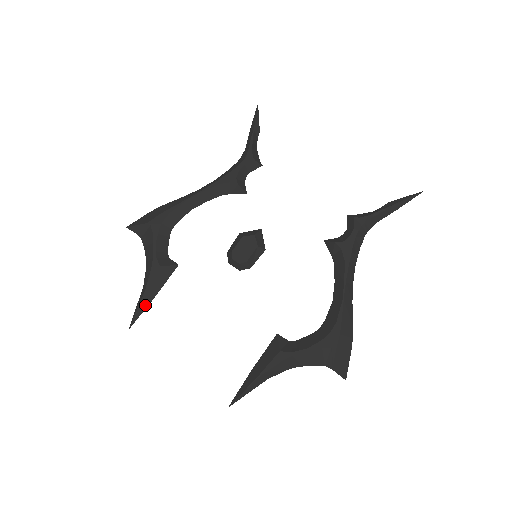
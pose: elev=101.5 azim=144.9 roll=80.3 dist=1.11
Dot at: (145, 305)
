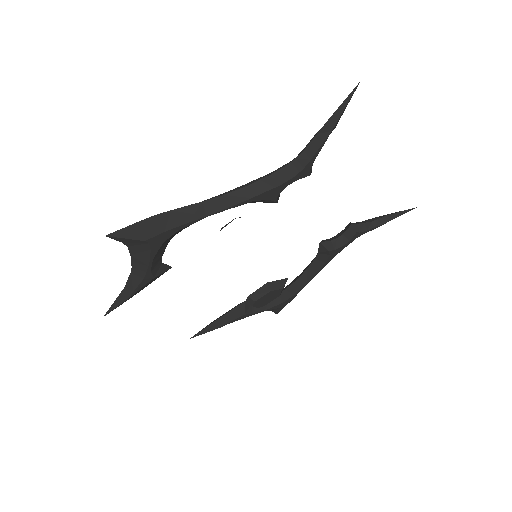
Dot at: occluded
